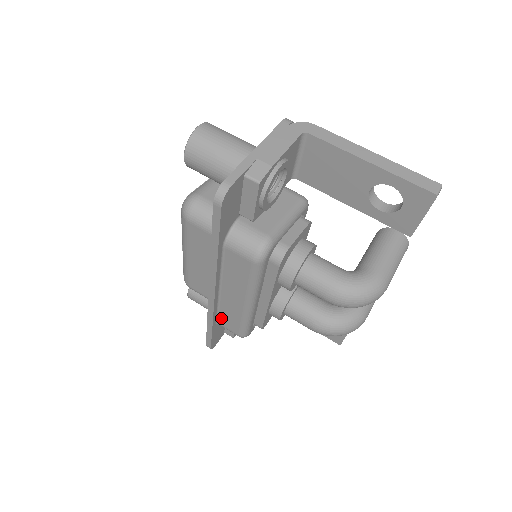
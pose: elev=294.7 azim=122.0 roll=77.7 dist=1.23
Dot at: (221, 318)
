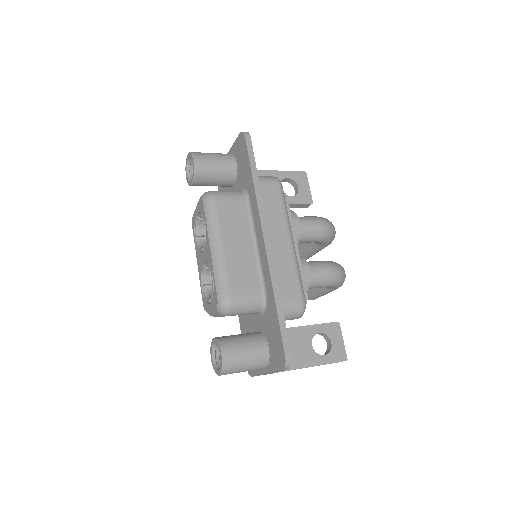
Dot at: (280, 289)
